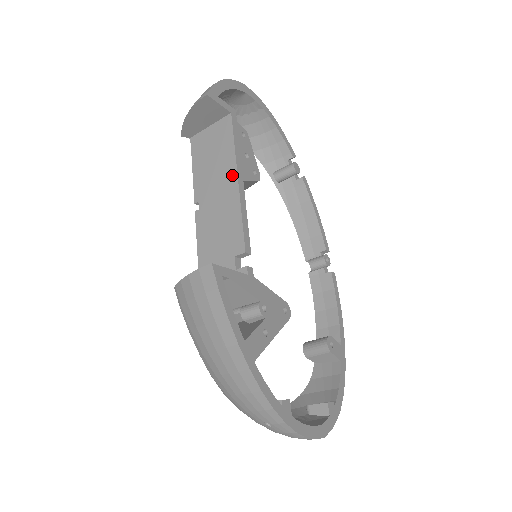
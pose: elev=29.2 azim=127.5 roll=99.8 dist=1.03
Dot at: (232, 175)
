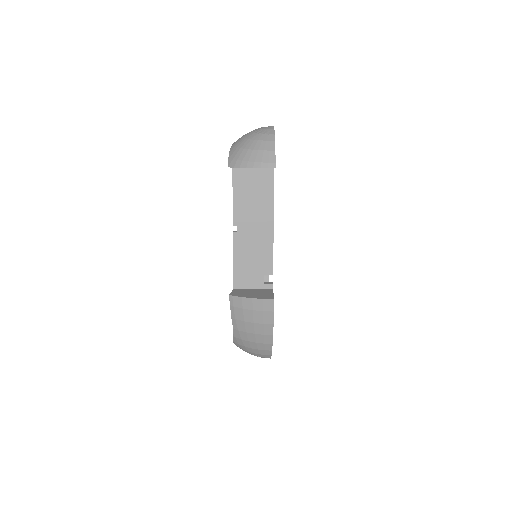
Dot at: (269, 219)
